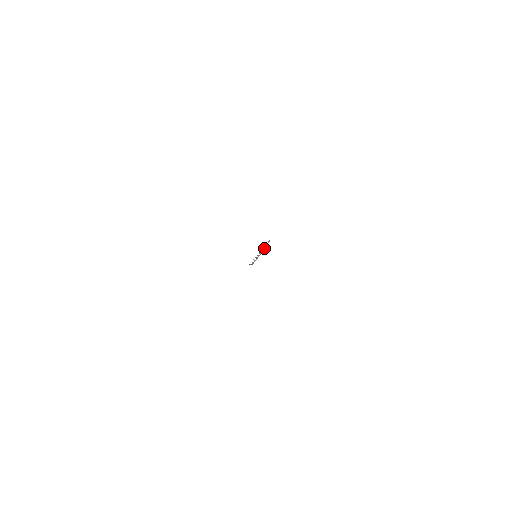
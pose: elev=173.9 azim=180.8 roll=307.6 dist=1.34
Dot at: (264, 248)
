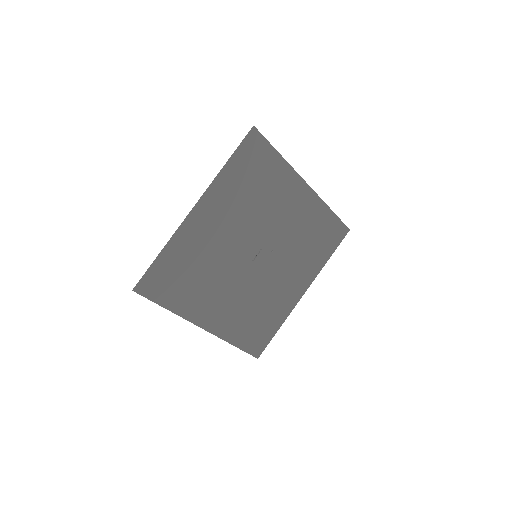
Dot at: (261, 249)
